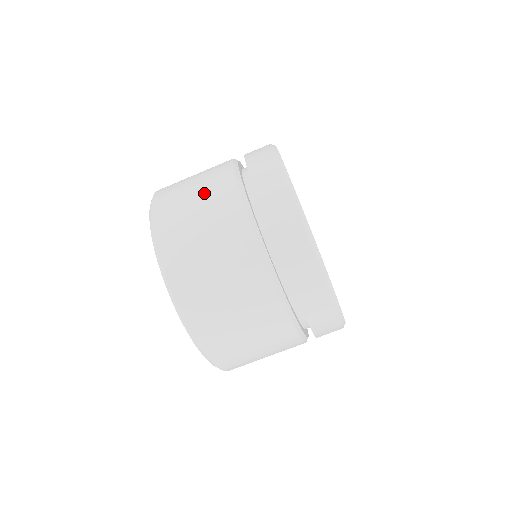
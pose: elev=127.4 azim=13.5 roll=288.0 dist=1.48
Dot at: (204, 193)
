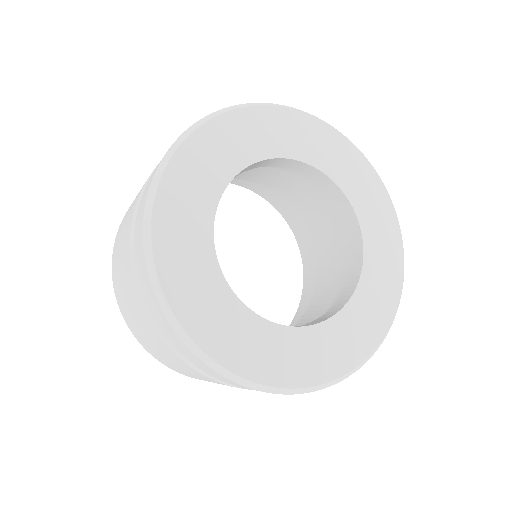
Dot at: occluded
